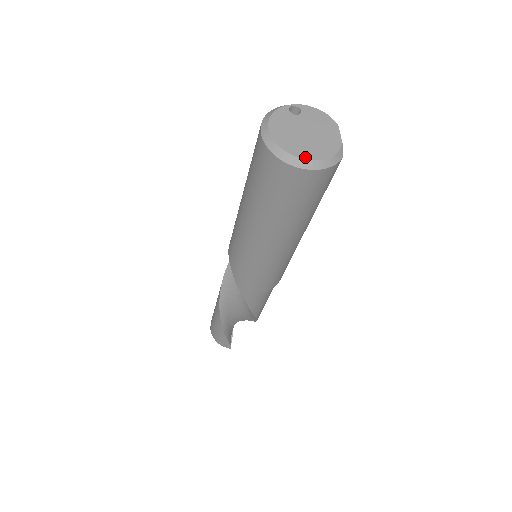
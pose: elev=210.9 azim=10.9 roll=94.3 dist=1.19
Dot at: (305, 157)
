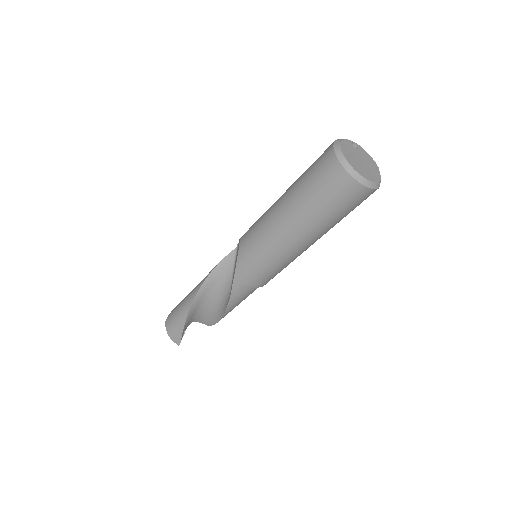
Dot at: (361, 174)
